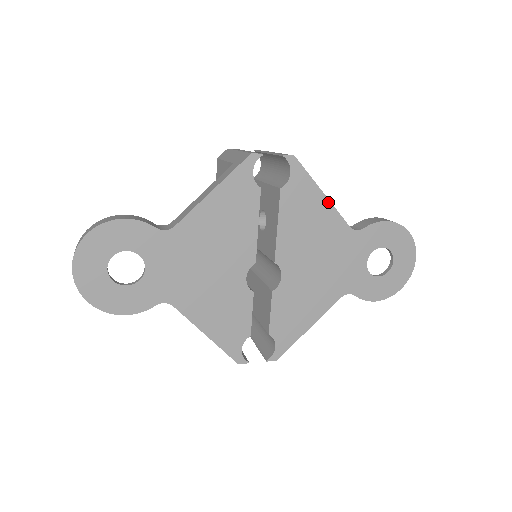
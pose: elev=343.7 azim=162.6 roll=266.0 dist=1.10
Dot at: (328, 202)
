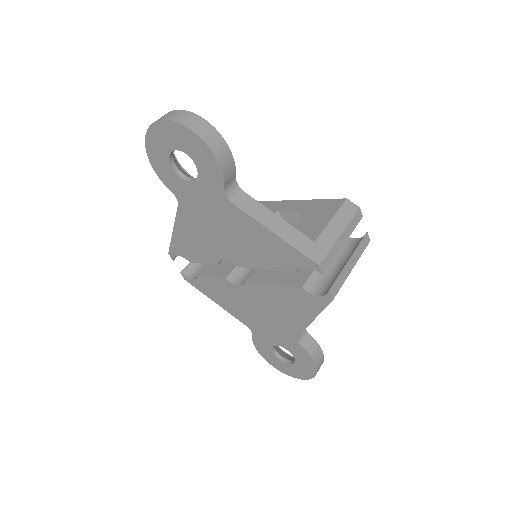
Dot at: (309, 323)
